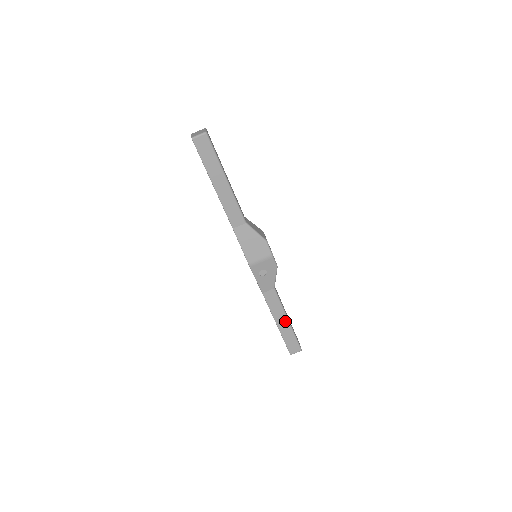
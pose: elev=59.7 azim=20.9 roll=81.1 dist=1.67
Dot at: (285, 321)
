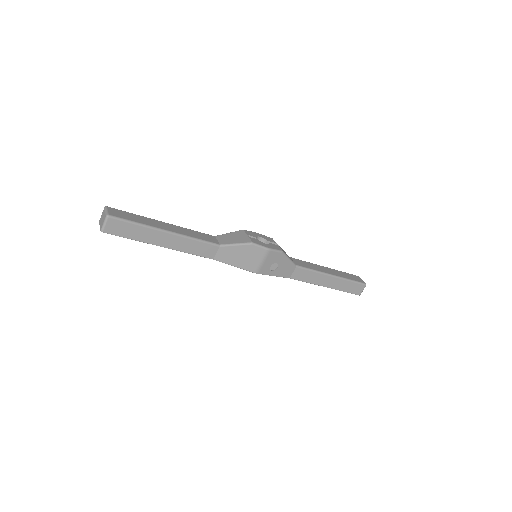
Dot at: (330, 279)
